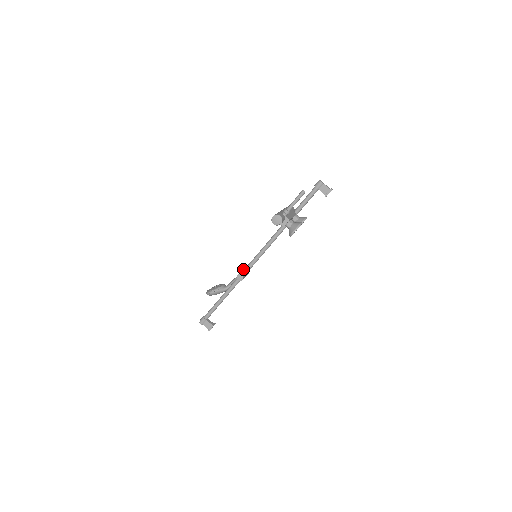
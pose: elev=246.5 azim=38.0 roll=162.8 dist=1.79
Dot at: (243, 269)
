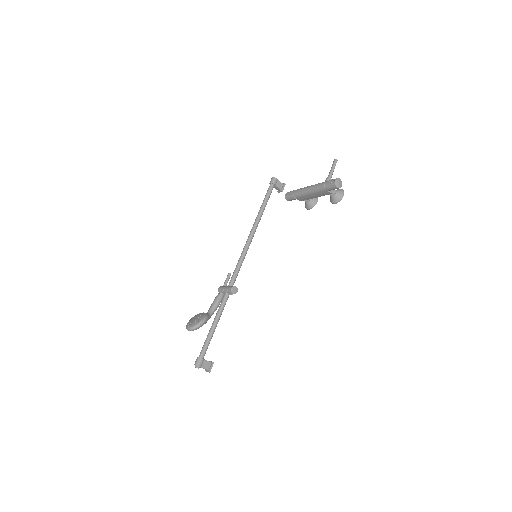
Dot at: (221, 286)
